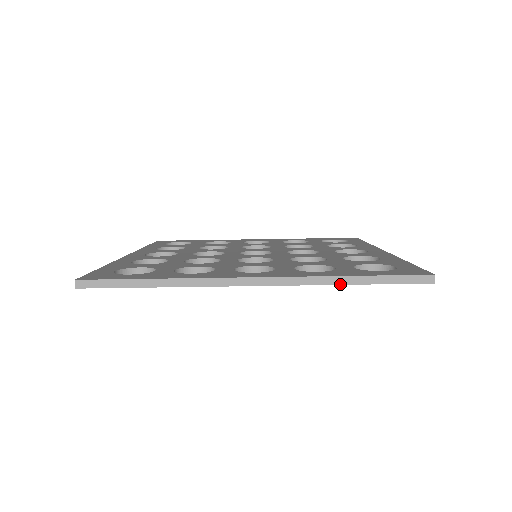
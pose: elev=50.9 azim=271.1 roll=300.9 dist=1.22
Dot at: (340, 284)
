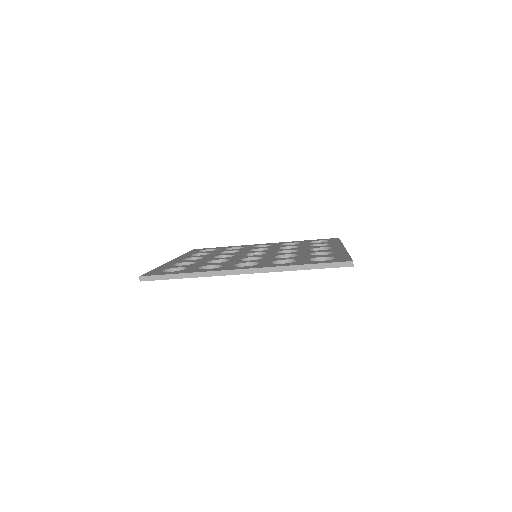
Dot at: (295, 270)
